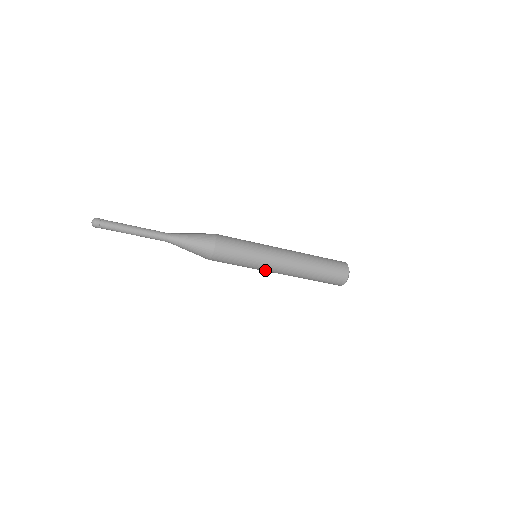
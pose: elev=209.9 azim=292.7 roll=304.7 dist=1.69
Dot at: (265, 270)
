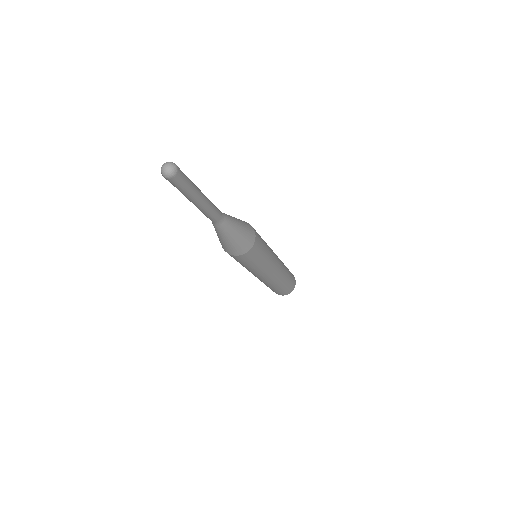
Dot at: occluded
